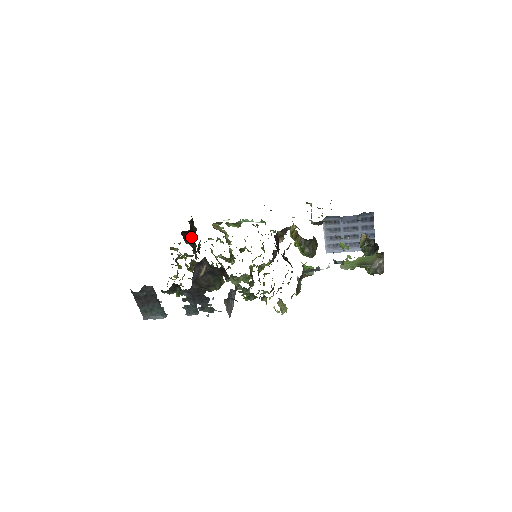
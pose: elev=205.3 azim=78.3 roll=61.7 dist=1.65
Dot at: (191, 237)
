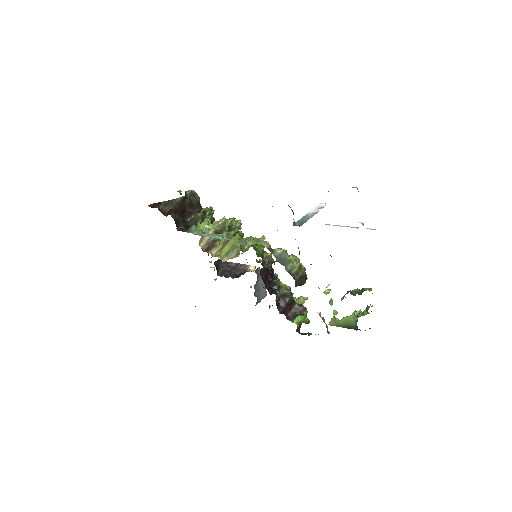
Dot at: (187, 210)
